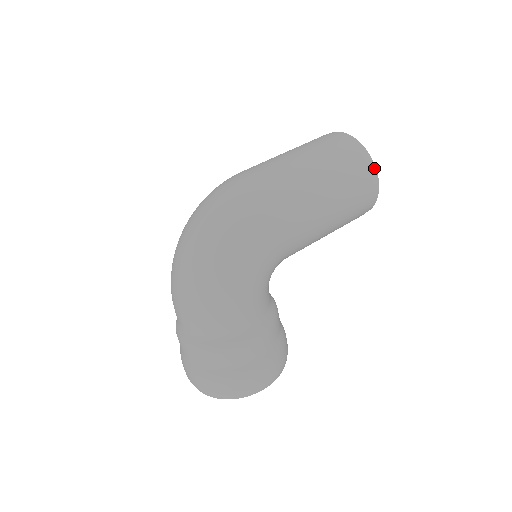
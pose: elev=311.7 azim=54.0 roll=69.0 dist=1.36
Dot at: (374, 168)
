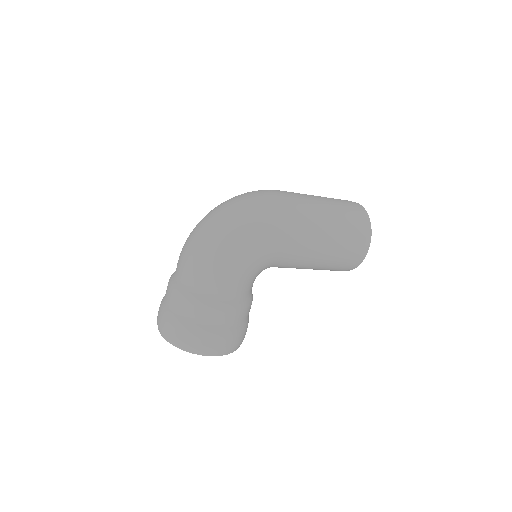
Dot at: (370, 236)
